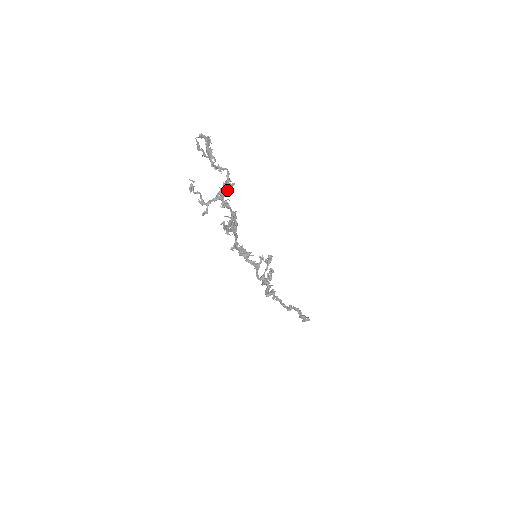
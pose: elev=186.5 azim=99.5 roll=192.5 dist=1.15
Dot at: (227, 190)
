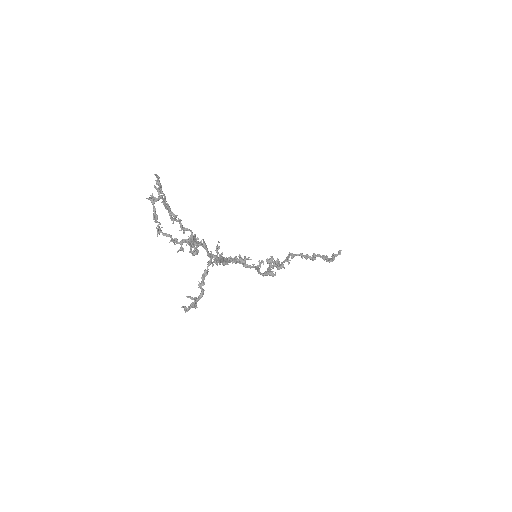
Dot at: (193, 250)
